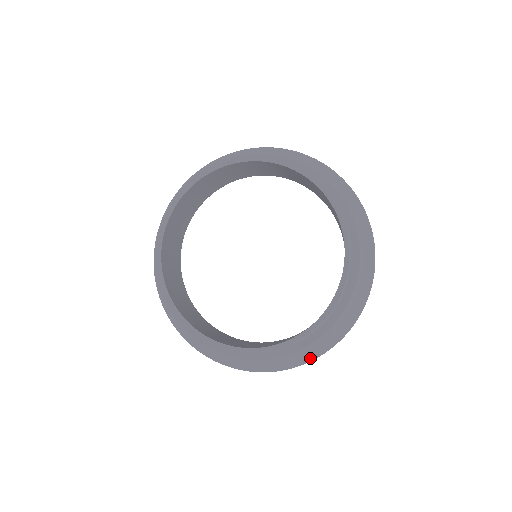
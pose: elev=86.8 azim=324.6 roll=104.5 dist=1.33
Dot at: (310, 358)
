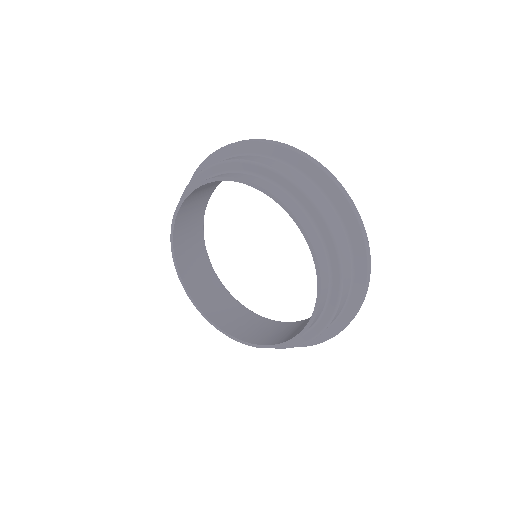
Dot at: (363, 283)
